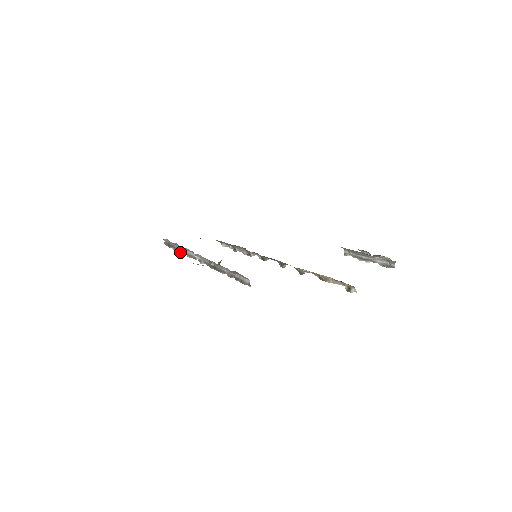
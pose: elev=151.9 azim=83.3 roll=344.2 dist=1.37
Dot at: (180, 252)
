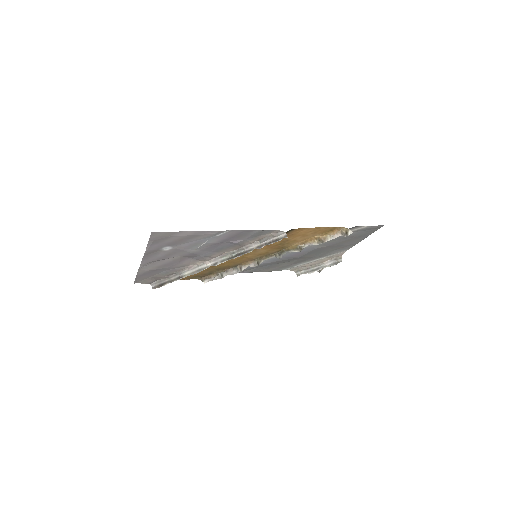
Dot at: (181, 278)
